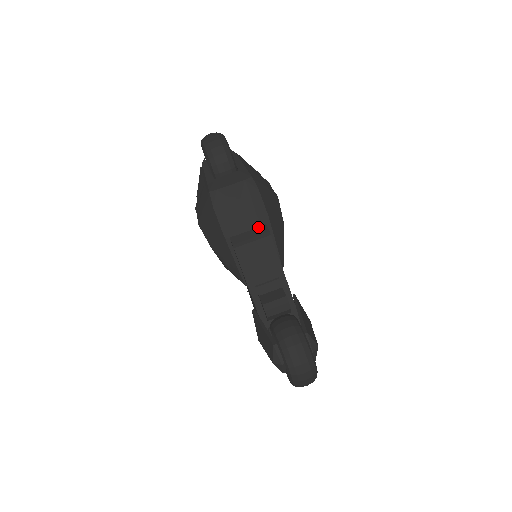
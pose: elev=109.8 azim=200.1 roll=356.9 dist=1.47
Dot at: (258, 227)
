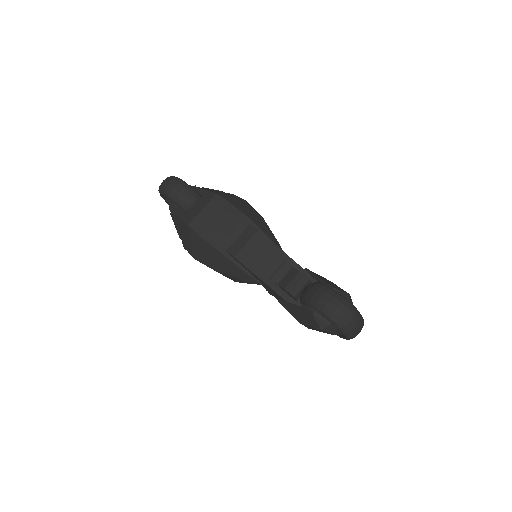
Dot at: (244, 230)
